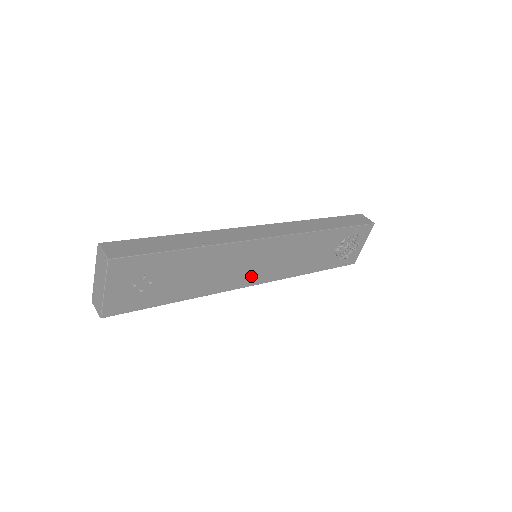
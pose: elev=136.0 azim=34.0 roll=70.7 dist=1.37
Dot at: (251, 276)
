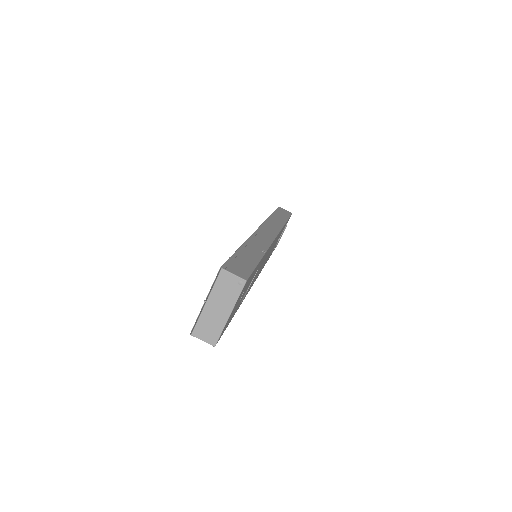
Dot at: (257, 275)
